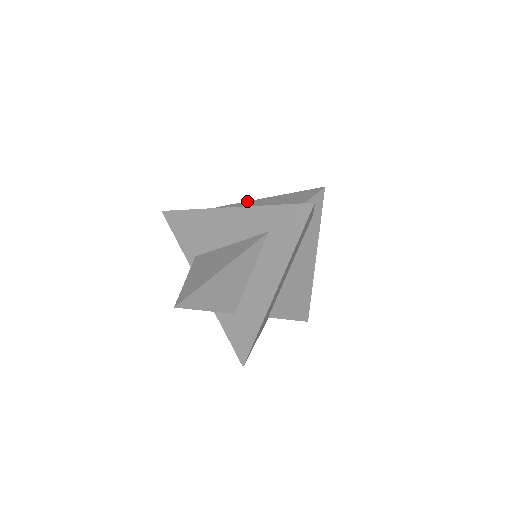
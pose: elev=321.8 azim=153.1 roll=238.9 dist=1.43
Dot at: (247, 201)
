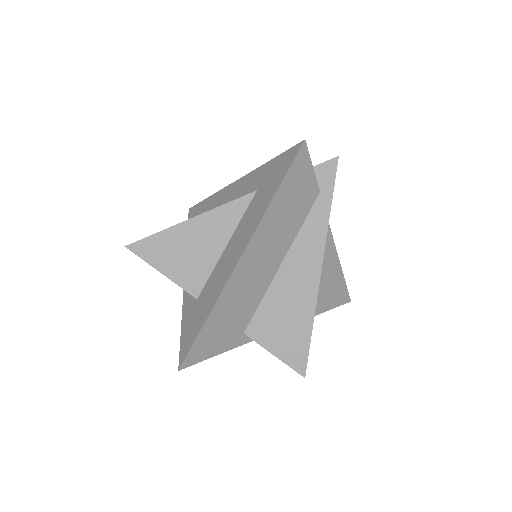
Dot at: occluded
